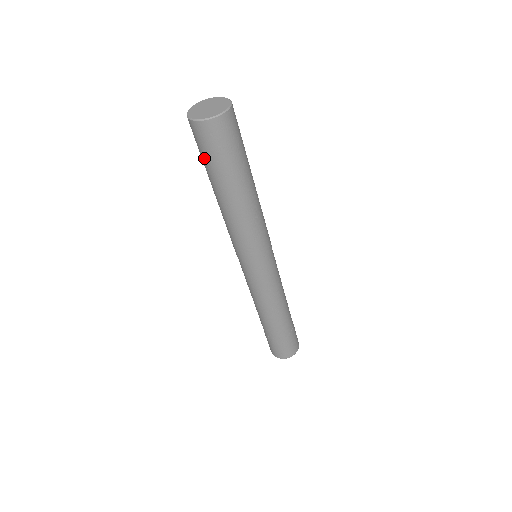
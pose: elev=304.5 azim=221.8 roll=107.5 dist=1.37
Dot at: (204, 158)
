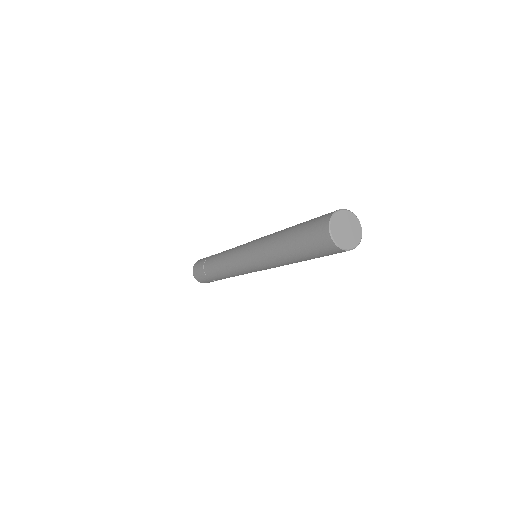
Dot at: (309, 248)
